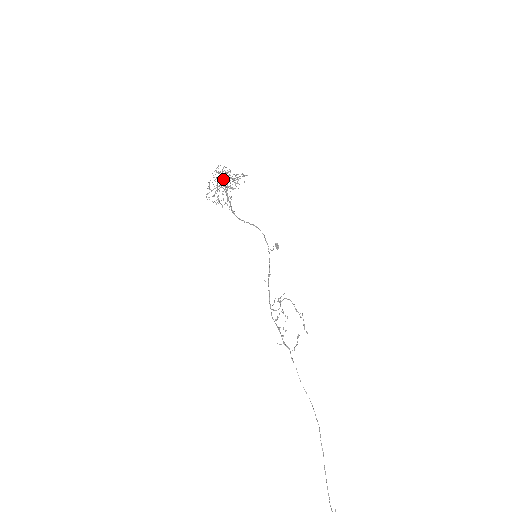
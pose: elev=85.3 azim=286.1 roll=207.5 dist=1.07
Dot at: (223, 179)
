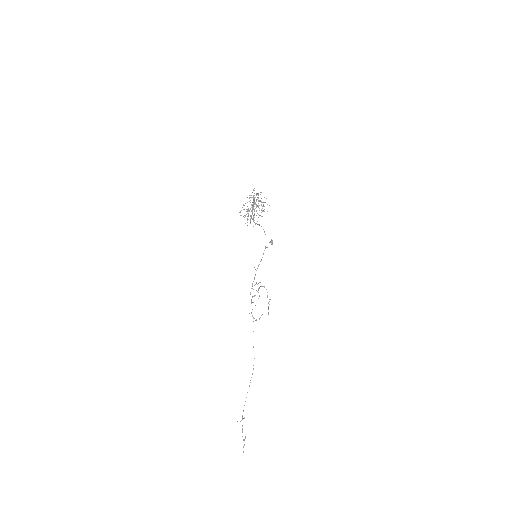
Dot at: occluded
